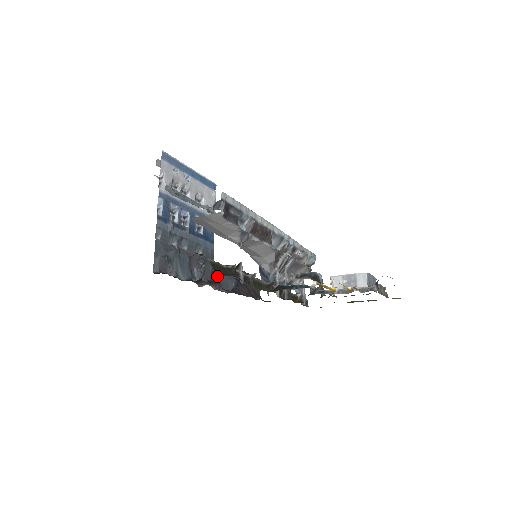
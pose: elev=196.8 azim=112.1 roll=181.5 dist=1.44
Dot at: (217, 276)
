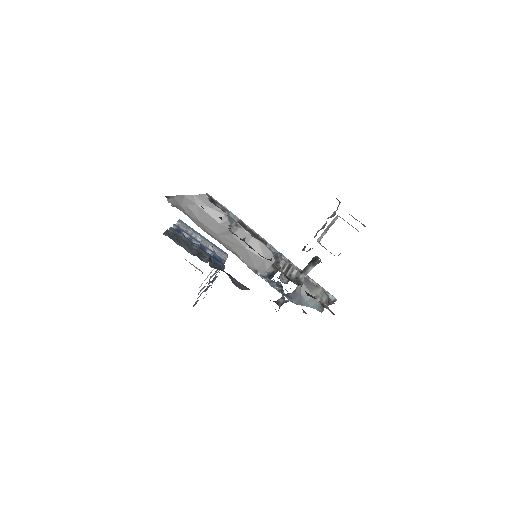
Dot at: (226, 273)
